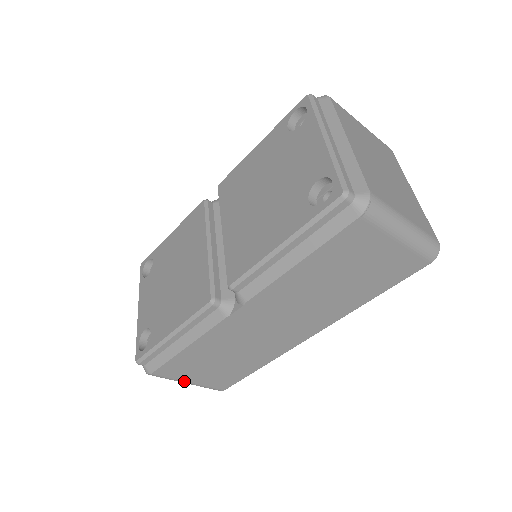
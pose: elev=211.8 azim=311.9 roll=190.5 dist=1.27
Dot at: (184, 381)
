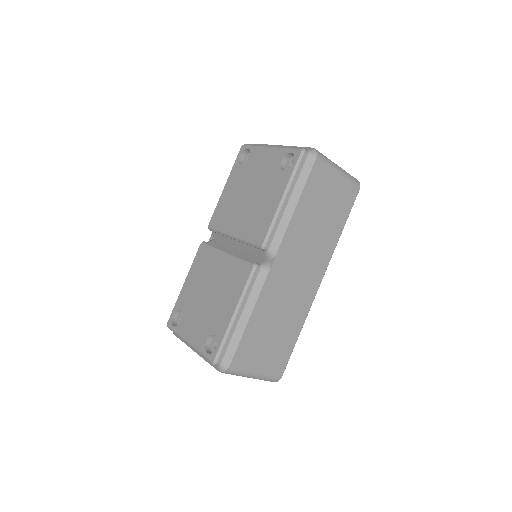
Dot at: (253, 371)
